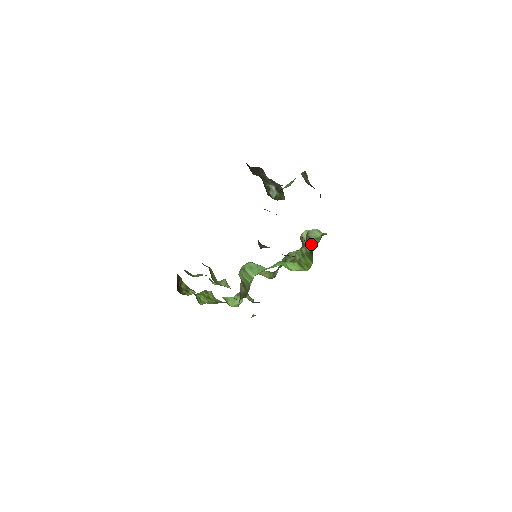
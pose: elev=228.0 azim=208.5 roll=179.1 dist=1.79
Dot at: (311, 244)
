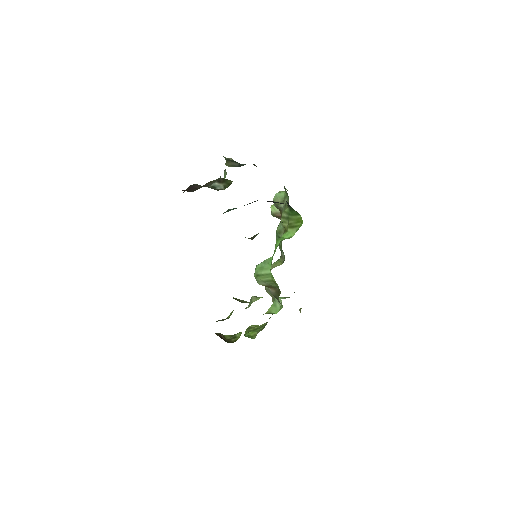
Dot at: (285, 205)
